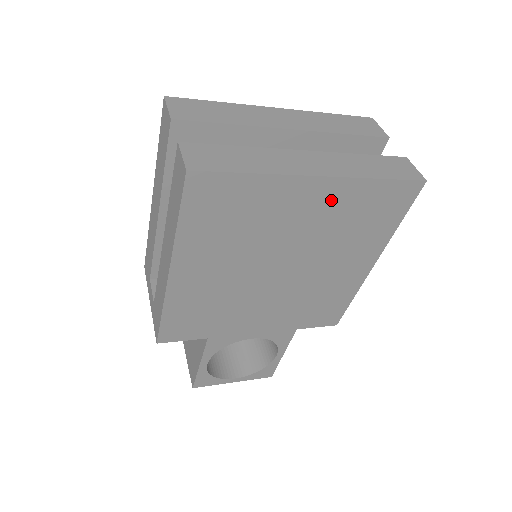
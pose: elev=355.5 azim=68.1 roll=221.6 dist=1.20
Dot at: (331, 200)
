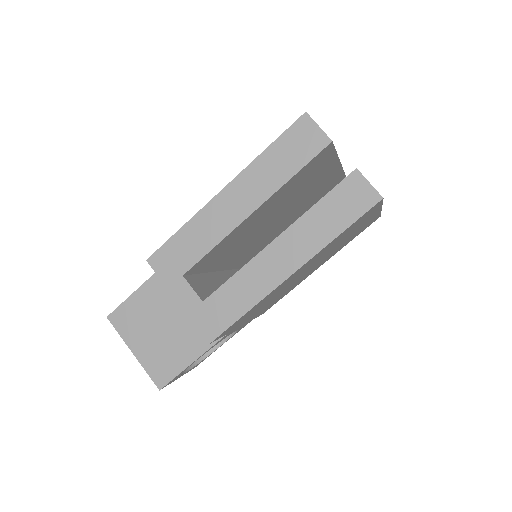
Dot at: (365, 224)
